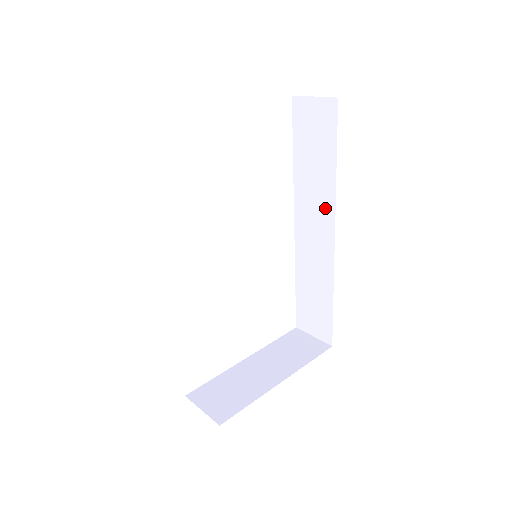
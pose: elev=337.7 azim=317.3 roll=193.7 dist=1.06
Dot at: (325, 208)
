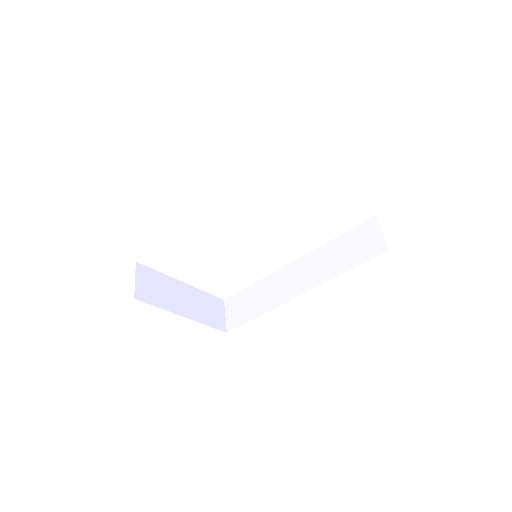
Dot at: (314, 279)
